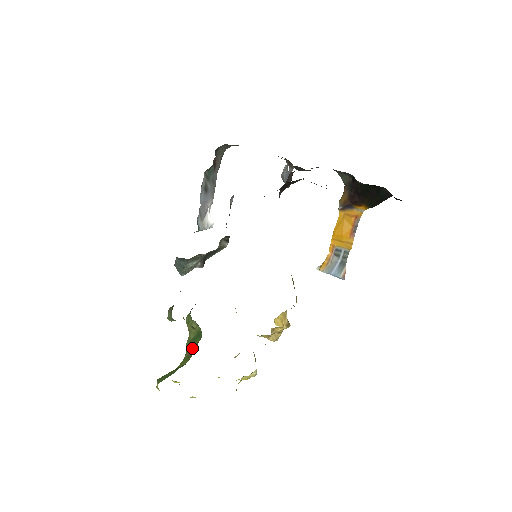
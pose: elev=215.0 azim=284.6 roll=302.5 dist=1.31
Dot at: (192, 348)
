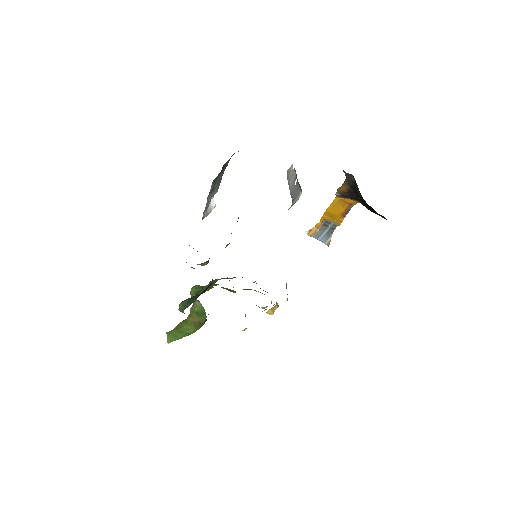
Dot at: (196, 319)
